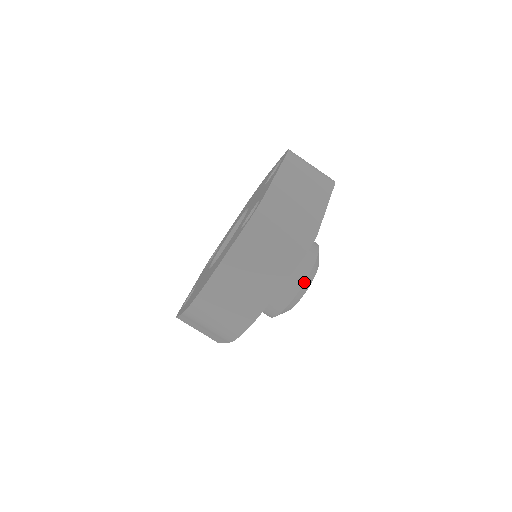
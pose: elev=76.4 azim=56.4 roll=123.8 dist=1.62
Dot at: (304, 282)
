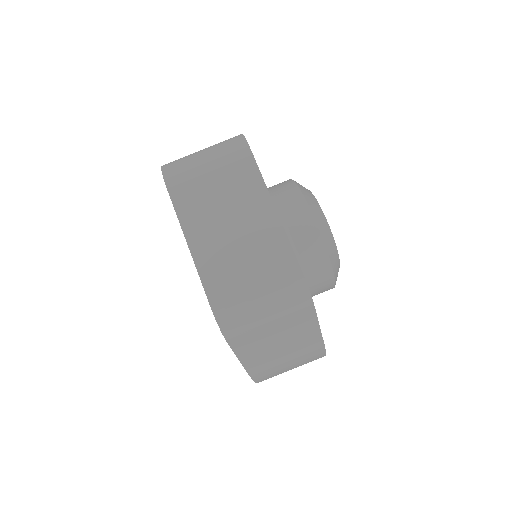
Dot at: (329, 260)
